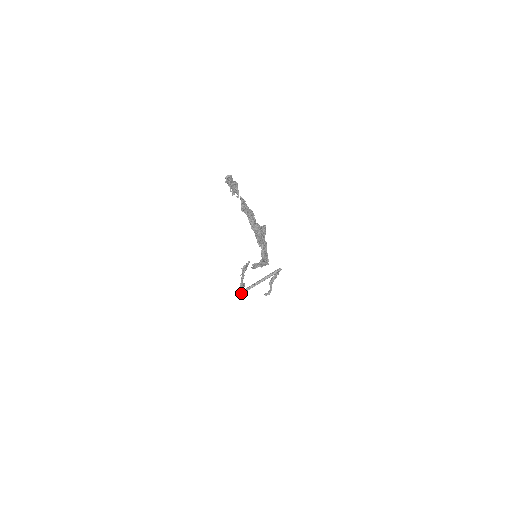
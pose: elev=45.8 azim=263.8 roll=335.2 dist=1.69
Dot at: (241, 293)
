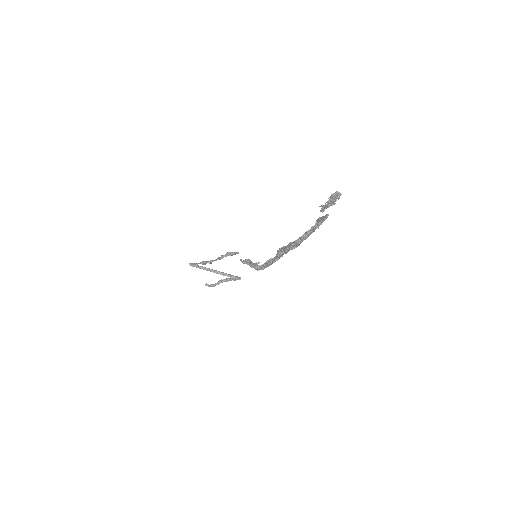
Dot at: (195, 266)
